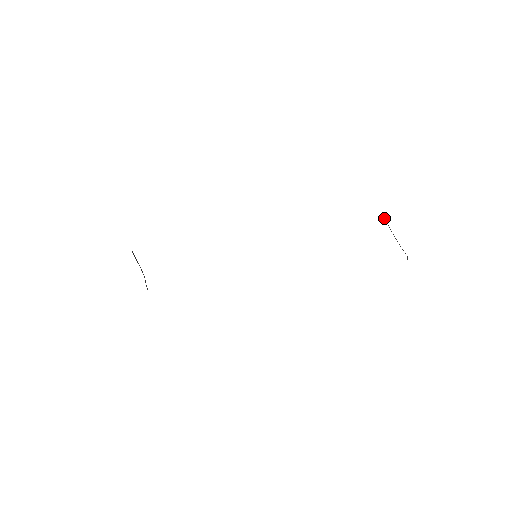
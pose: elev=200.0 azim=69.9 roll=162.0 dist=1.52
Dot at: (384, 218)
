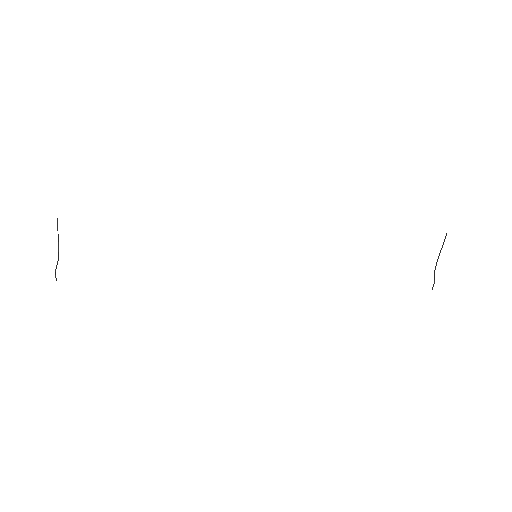
Dot at: occluded
